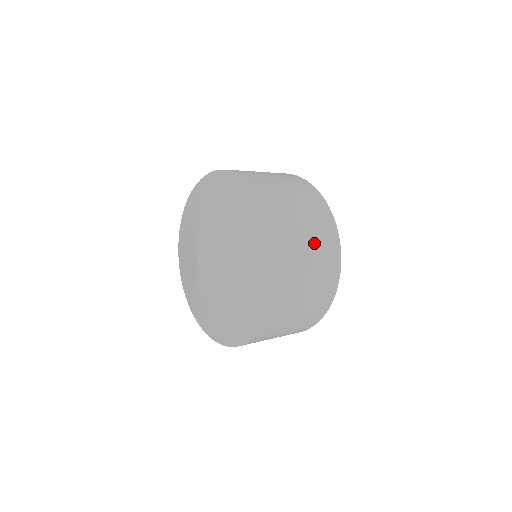
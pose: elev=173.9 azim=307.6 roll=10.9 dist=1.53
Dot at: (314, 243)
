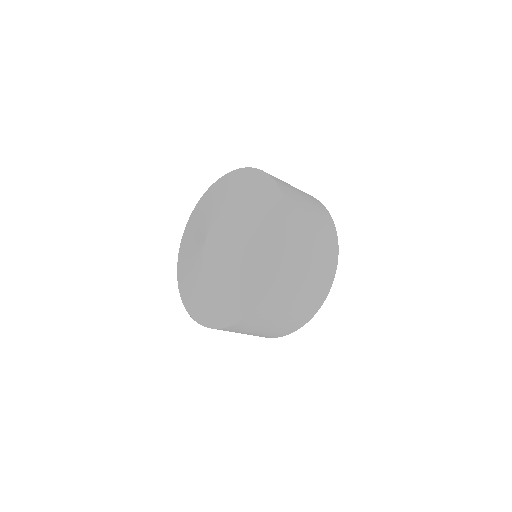
Dot at: (311, 205)
